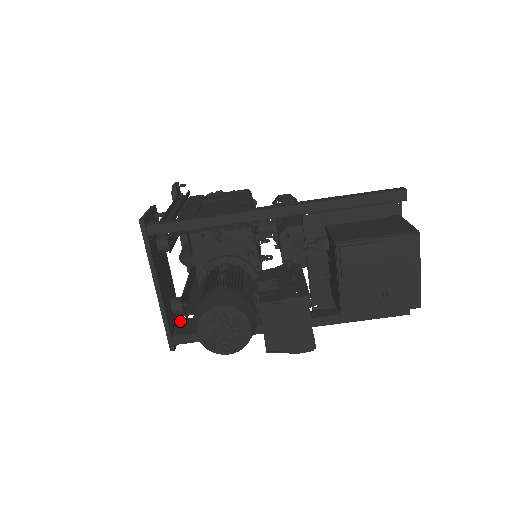
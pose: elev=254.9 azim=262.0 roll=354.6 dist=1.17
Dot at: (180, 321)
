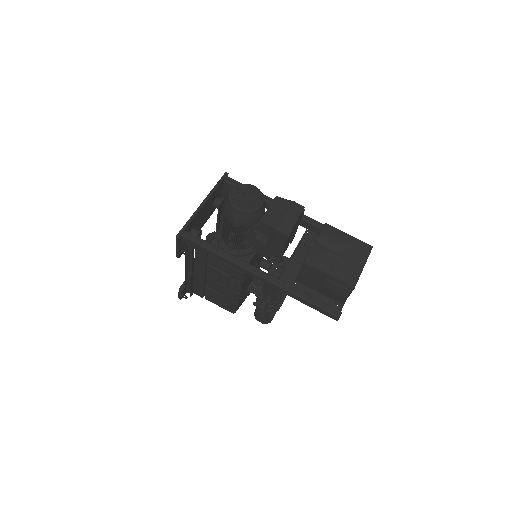
Dot at: (188, 243)
